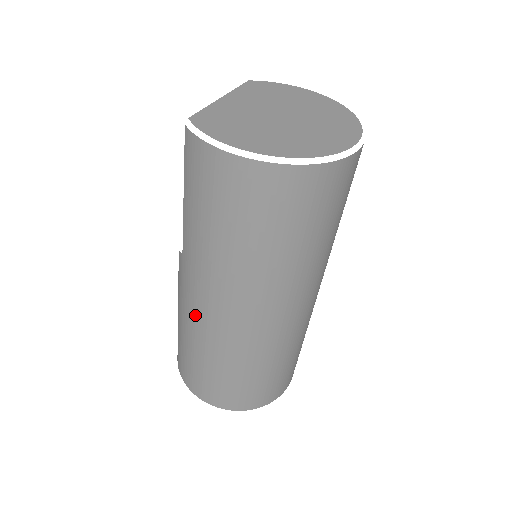
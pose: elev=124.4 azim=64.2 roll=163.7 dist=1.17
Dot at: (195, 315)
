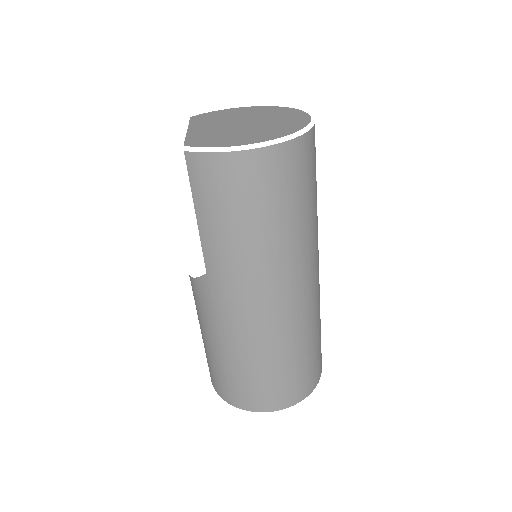
Dot at: (238, 324)
